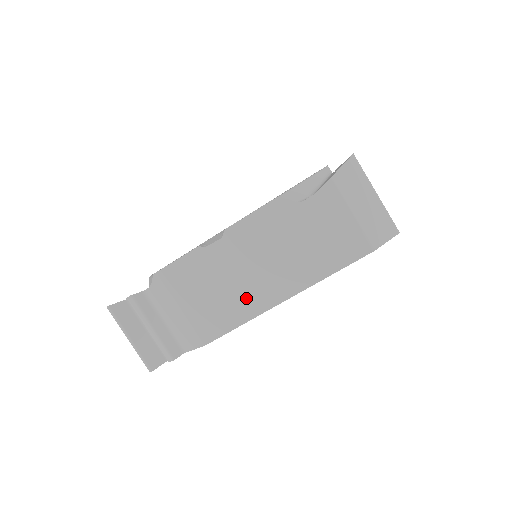
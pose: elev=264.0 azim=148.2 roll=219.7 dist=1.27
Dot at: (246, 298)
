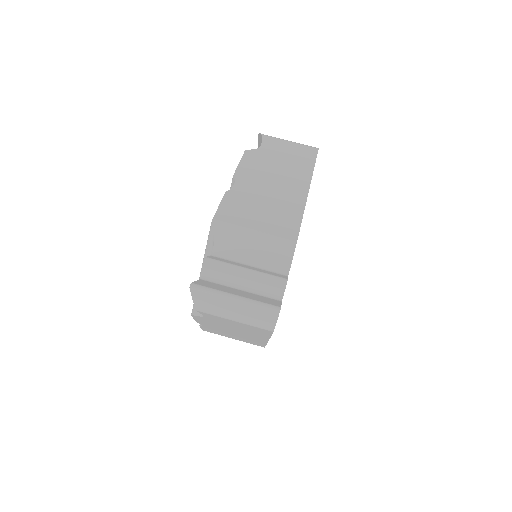
Dot at: (287, 200)
